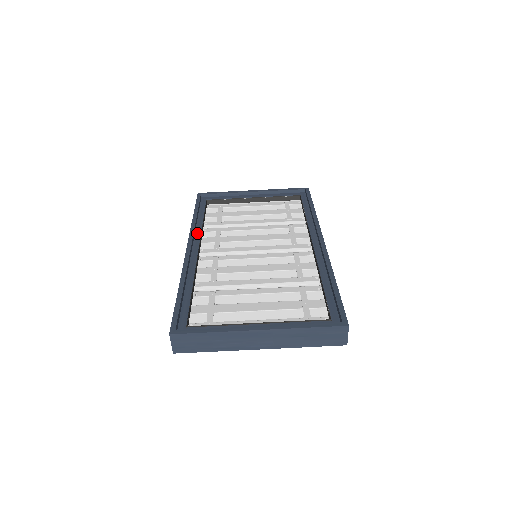
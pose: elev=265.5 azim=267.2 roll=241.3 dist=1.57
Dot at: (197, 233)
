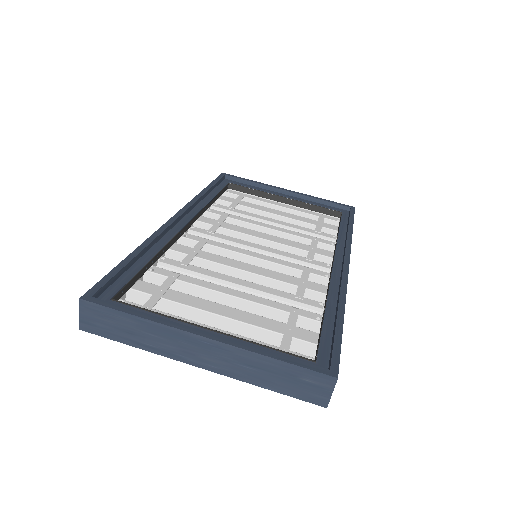
Dot at: (197, 208)
